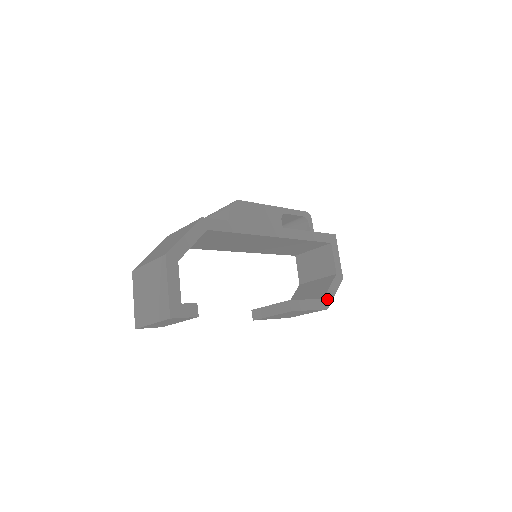
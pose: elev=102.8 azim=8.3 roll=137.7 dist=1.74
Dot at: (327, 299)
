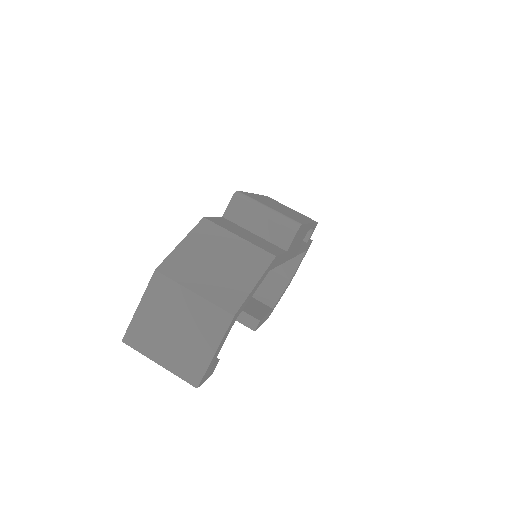
Dot at: occluded
